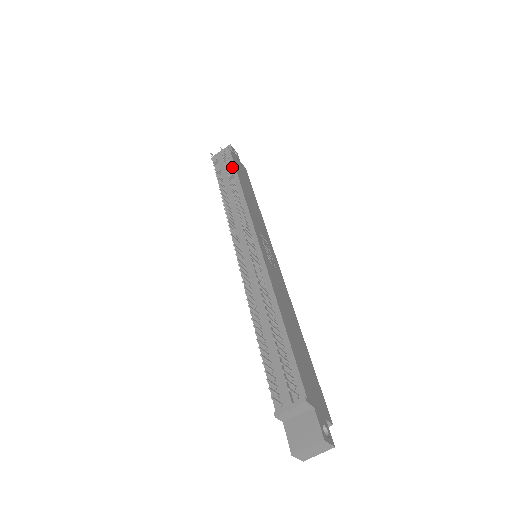
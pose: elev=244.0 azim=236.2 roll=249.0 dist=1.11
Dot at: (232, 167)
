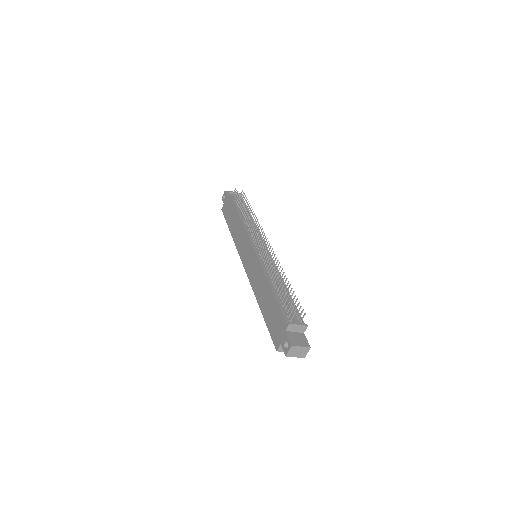
Dot at: (245, 205)
